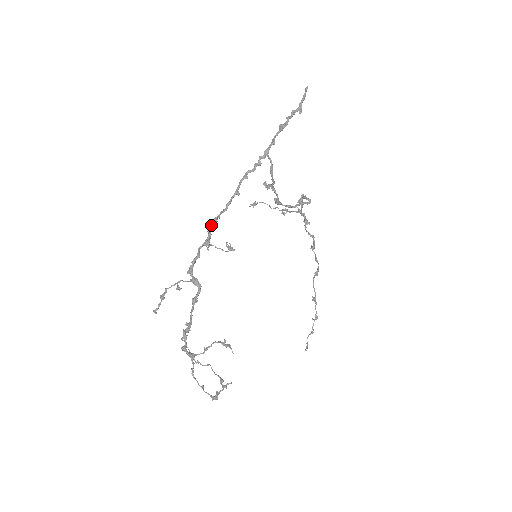
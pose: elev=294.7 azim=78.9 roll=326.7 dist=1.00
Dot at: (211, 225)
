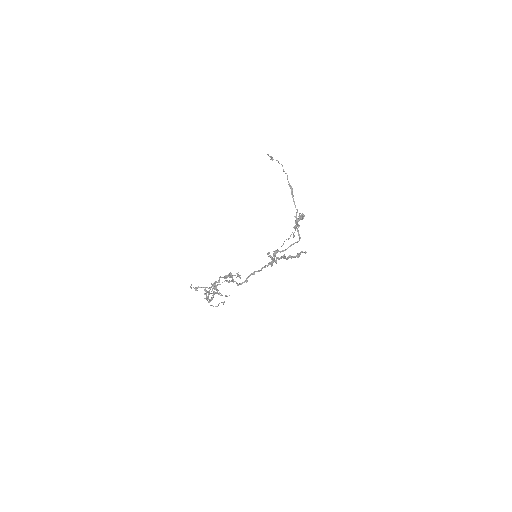
Dot at: (229, 277)
